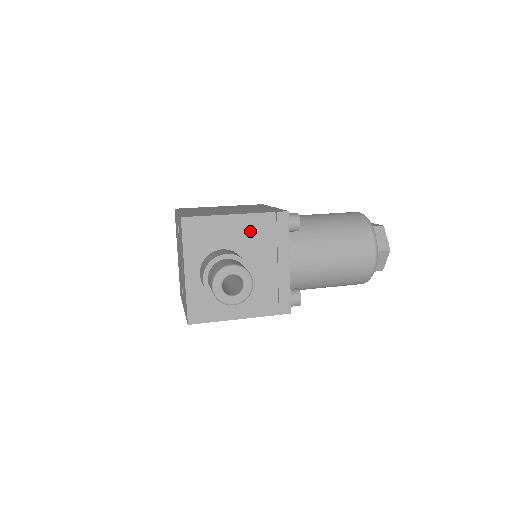
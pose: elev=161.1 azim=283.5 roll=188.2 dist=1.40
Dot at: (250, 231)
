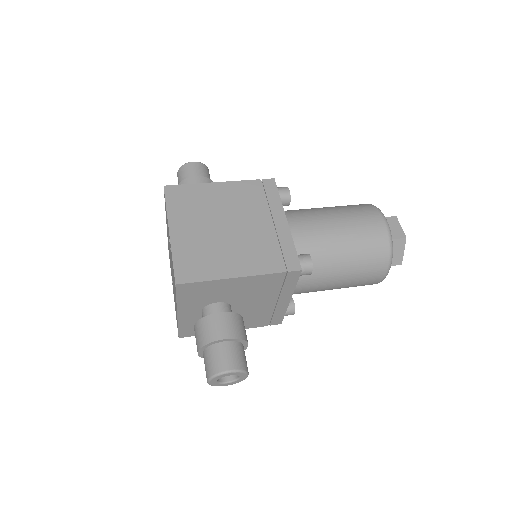
Dot at: (254, 286)
